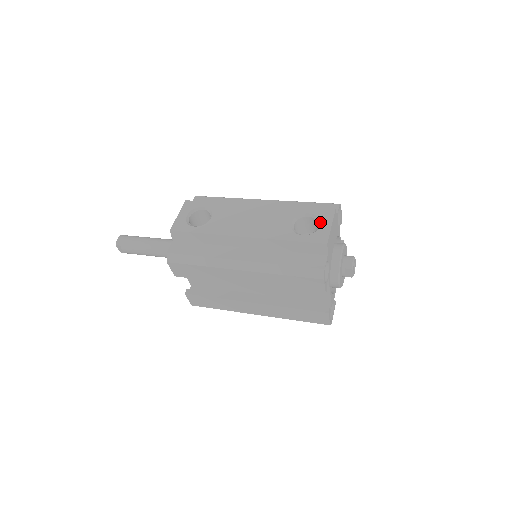
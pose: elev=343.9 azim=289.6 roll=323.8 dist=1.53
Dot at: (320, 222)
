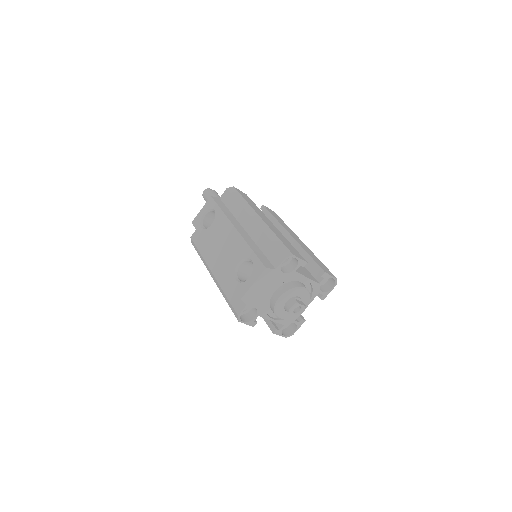
Dot at: occluded
